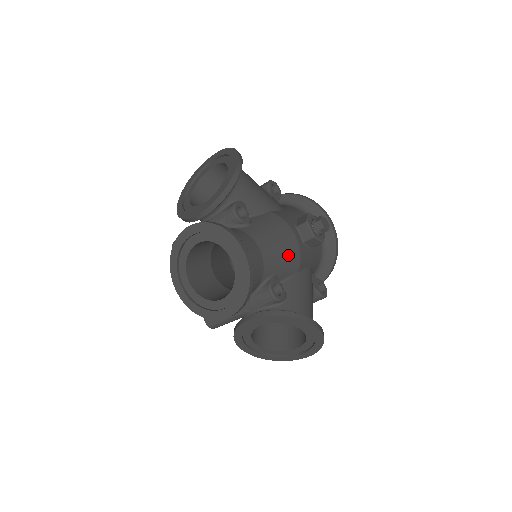
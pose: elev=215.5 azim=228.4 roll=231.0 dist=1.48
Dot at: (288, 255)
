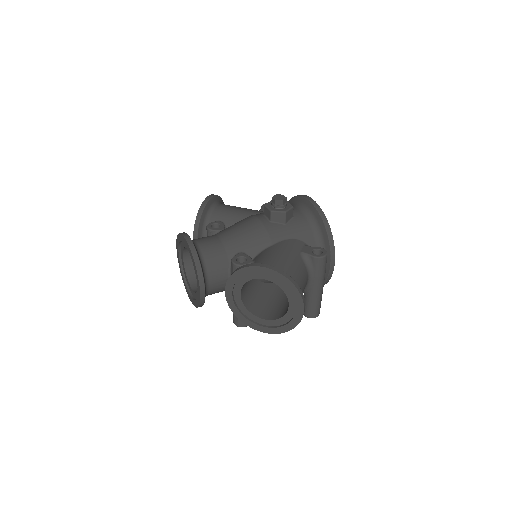
Dot at: (251, 234)
